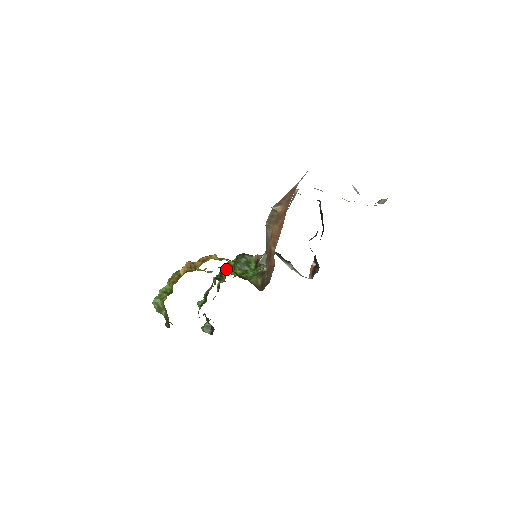
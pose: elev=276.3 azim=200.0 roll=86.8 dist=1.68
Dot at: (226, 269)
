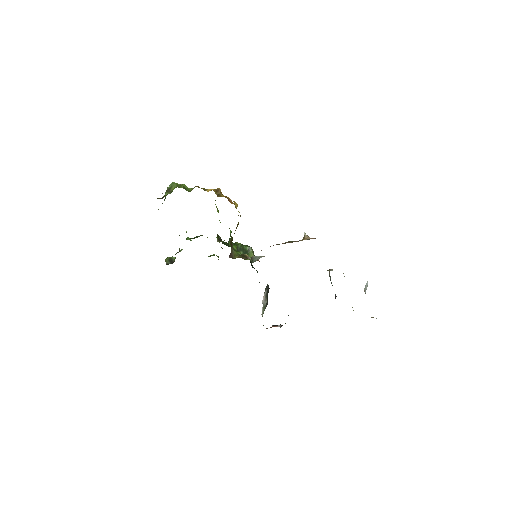
Dot at: occluded
